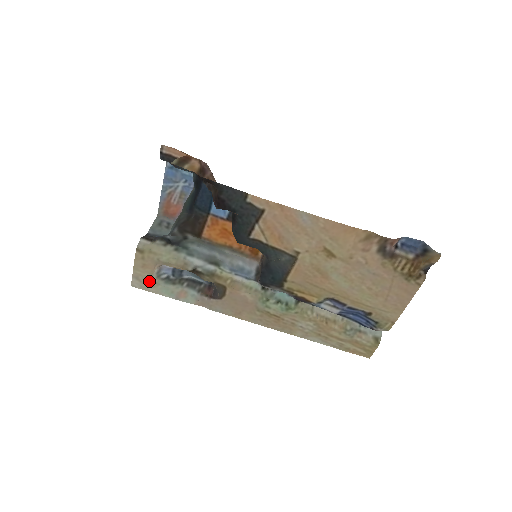
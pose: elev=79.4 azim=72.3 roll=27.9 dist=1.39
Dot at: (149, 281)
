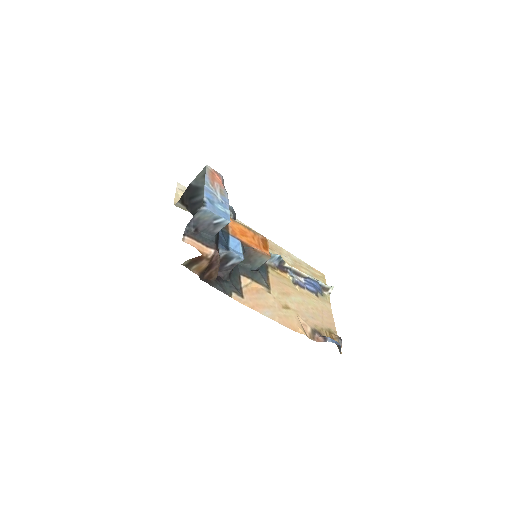
Dot at: occluded
